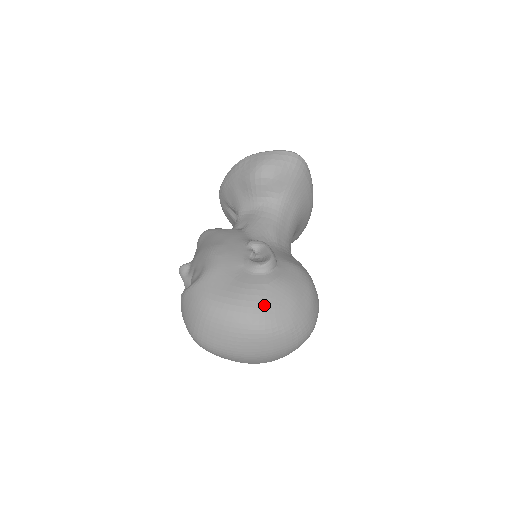
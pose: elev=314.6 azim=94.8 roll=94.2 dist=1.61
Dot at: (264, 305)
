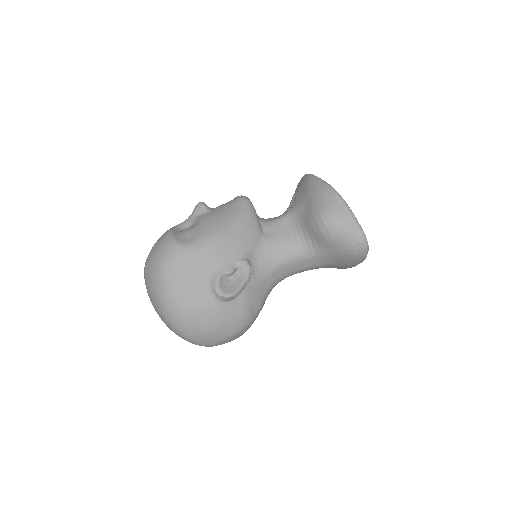
Dot at: (187, 315)
